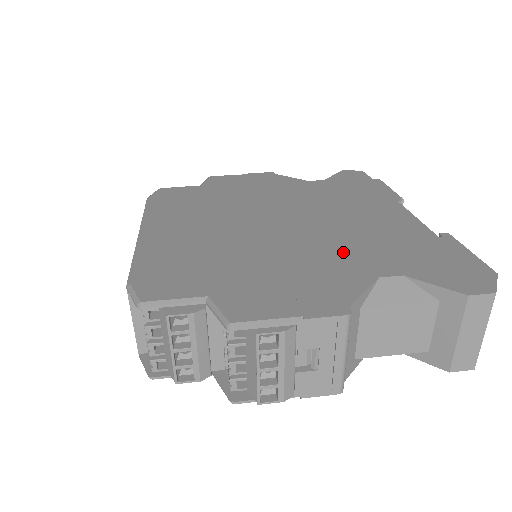
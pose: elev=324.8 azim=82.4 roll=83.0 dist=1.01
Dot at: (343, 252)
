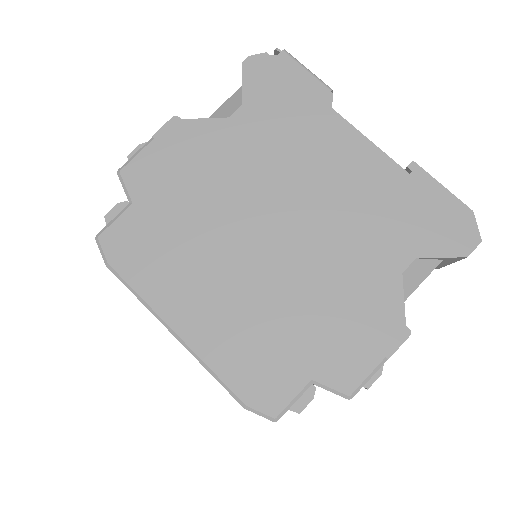
Dot at: (357, 252)
